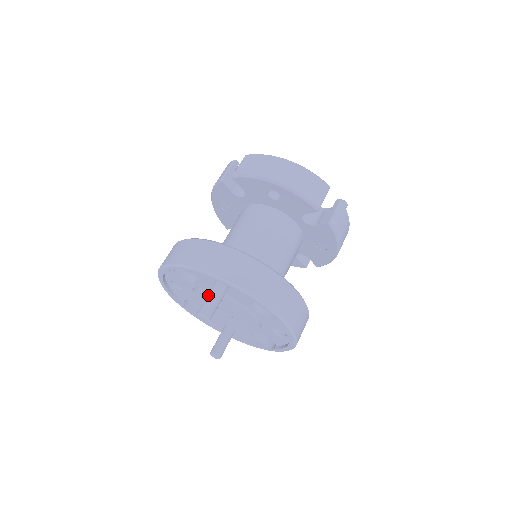
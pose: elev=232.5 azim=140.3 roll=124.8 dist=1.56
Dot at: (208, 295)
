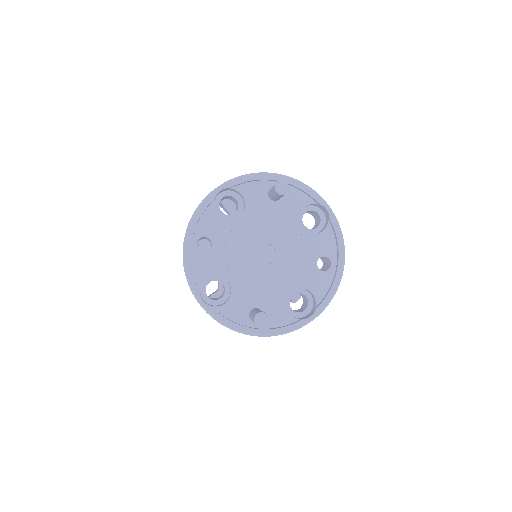
Dot at: occluded
